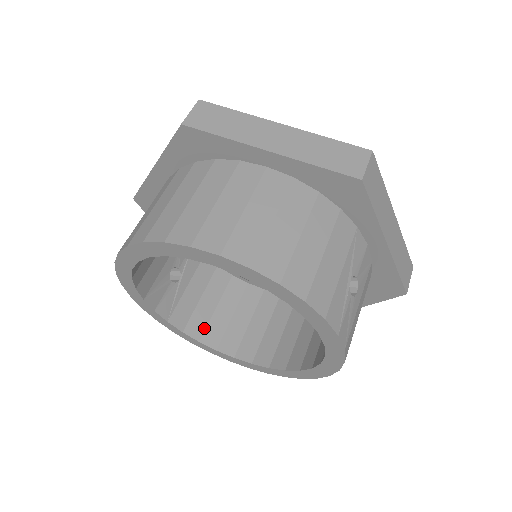
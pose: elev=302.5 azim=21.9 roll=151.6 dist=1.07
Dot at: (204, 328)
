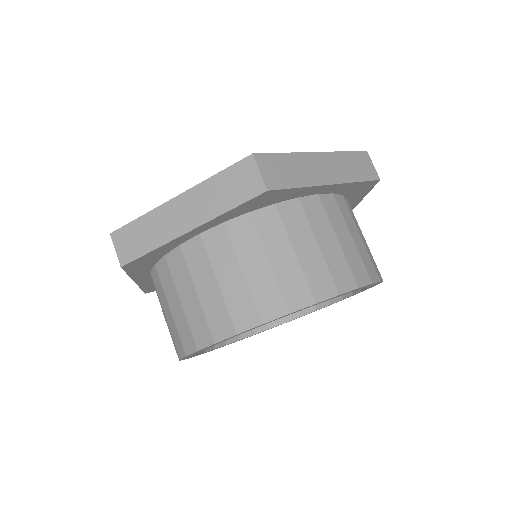
Dot at: occluded
